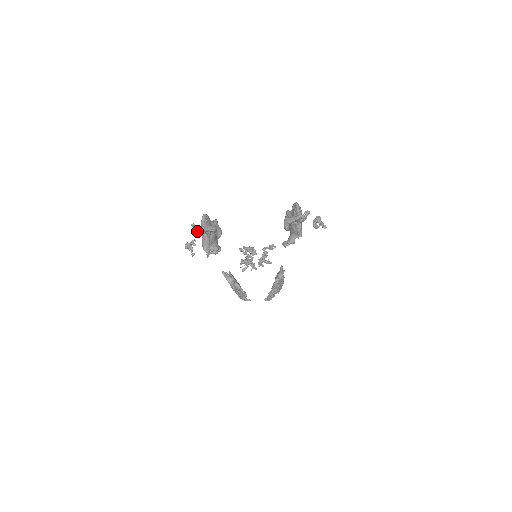
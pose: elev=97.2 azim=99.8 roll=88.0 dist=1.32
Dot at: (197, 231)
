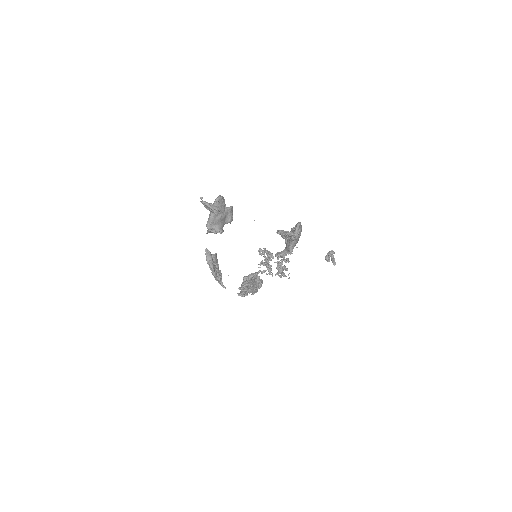
Dot at: (204, 205)
